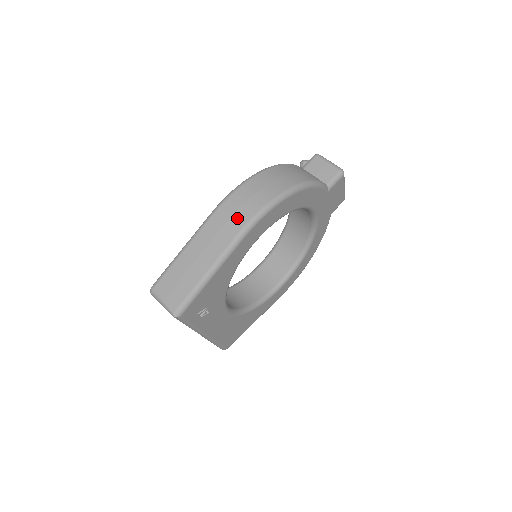
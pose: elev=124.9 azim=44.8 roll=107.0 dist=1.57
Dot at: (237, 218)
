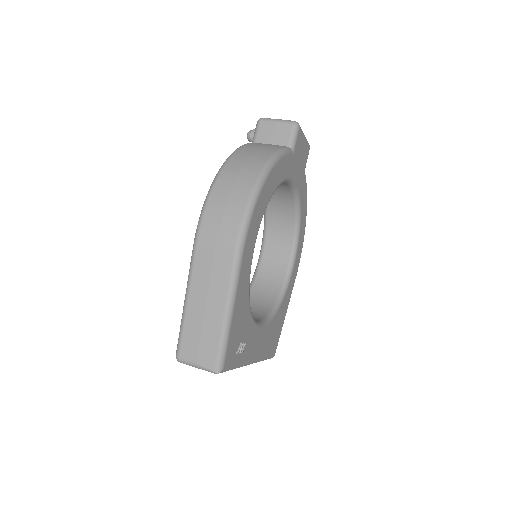
Dot at: (224, 240)
